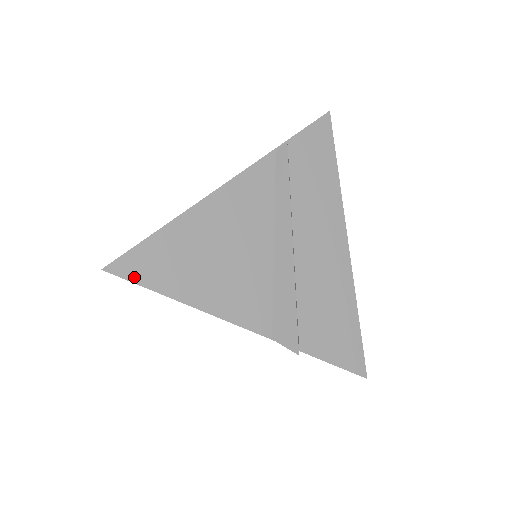
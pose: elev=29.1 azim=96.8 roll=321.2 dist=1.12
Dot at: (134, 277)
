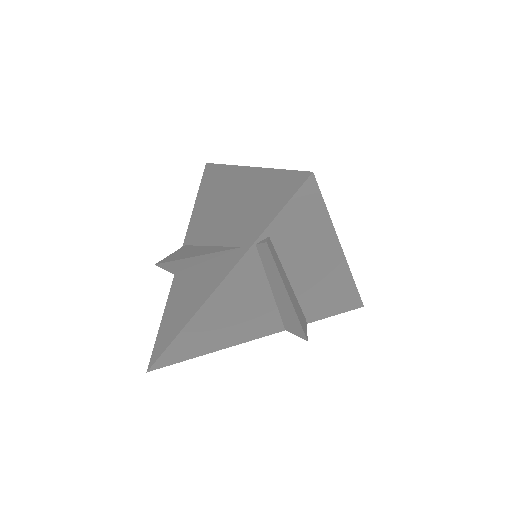
Dot at: (171, 363)
